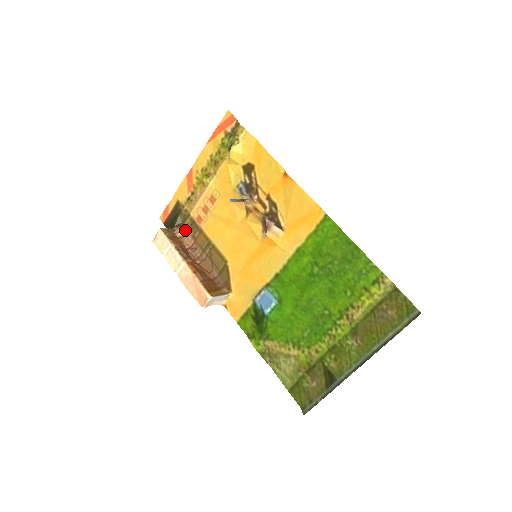
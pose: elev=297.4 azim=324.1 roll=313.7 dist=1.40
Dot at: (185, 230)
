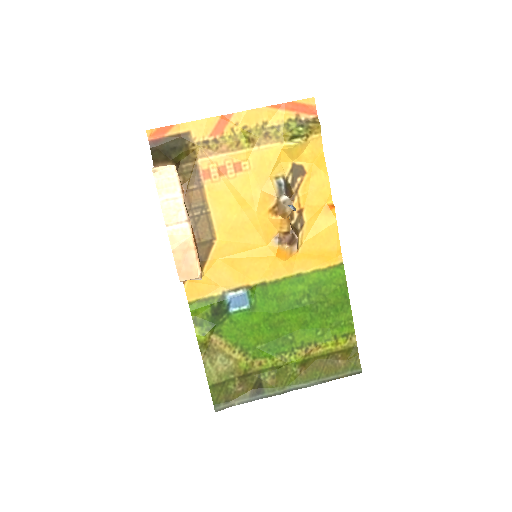
Dot at: (180, 172)
